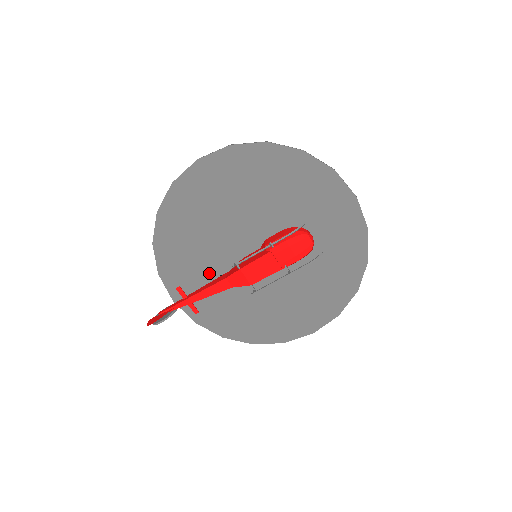
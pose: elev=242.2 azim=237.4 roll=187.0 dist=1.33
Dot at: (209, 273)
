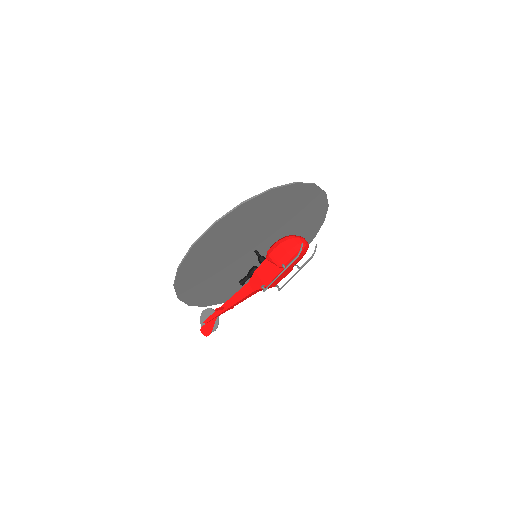
Dot at: (224, 281)
